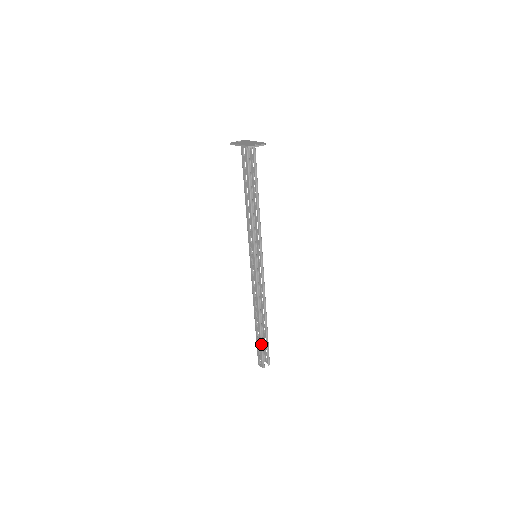
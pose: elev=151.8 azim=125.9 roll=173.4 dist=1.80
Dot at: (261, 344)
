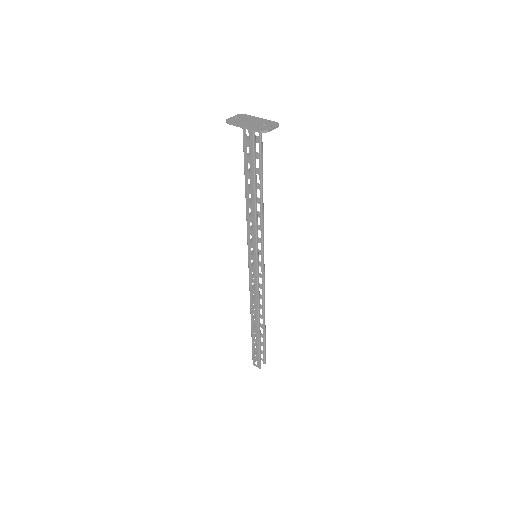
Dot at: (259, 346)
